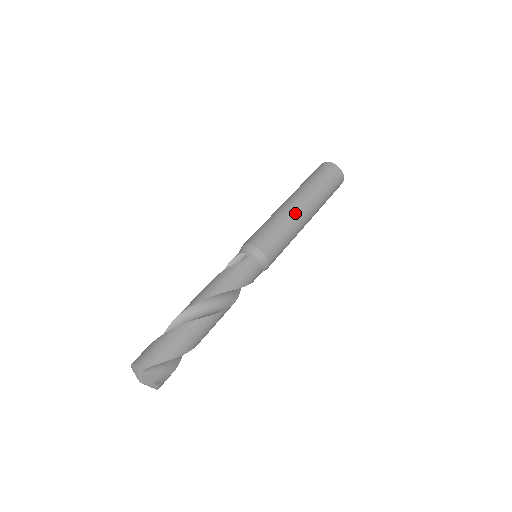
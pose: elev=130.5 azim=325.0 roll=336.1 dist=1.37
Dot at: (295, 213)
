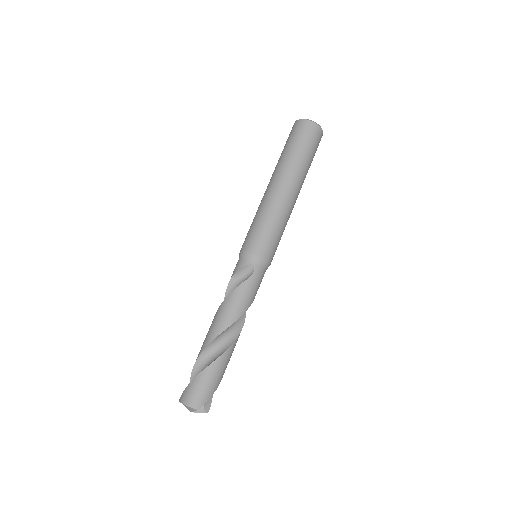
Dot at: (288, 204)
